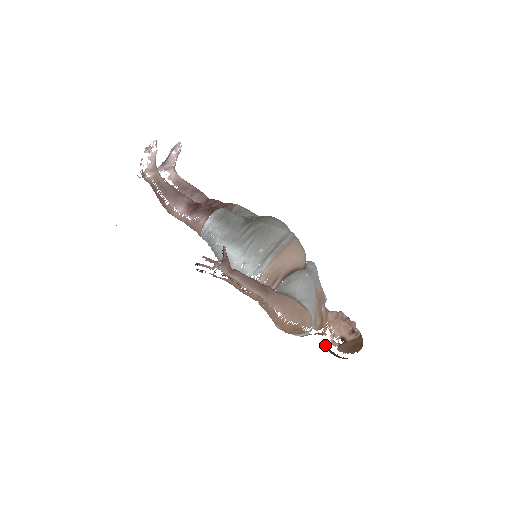
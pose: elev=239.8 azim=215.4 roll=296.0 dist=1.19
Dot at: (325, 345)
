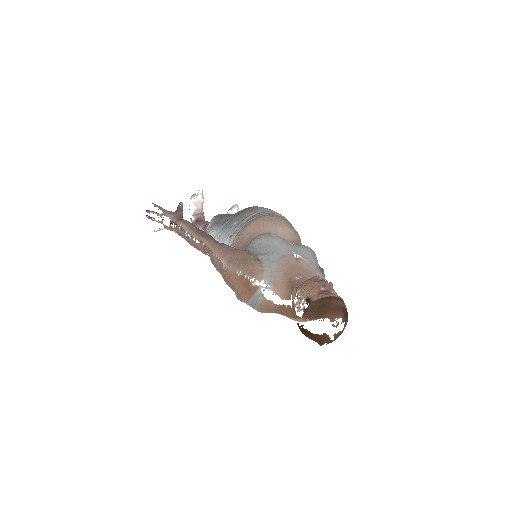
Dot at: occluded
